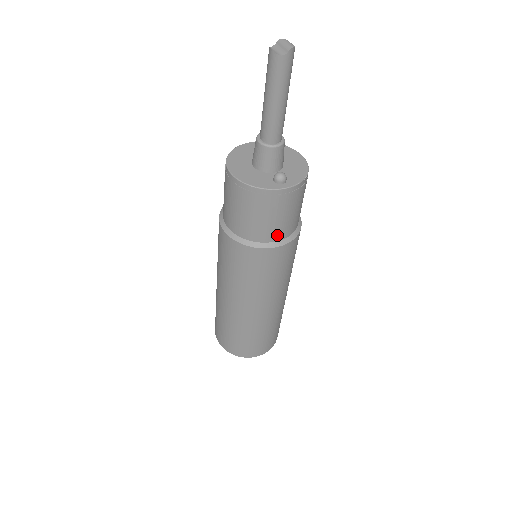
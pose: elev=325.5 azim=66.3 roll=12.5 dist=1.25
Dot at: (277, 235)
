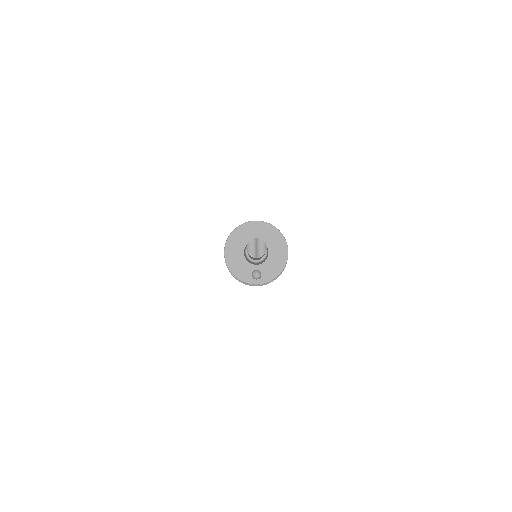
Dot at: occluded
